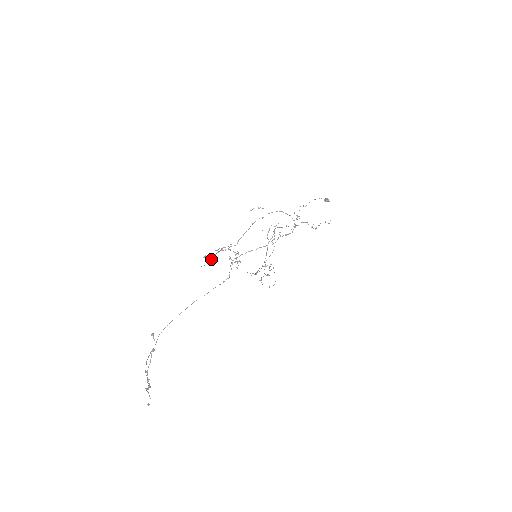
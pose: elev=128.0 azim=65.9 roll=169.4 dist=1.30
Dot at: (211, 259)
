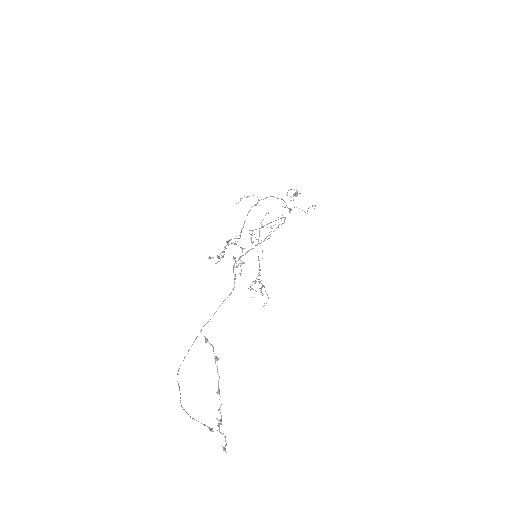
Dot at: (224, 252)
